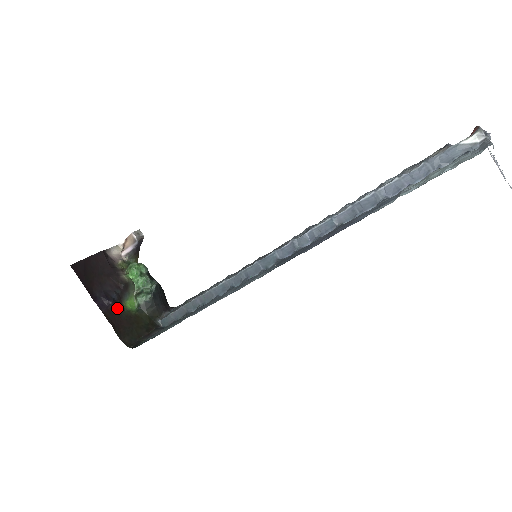
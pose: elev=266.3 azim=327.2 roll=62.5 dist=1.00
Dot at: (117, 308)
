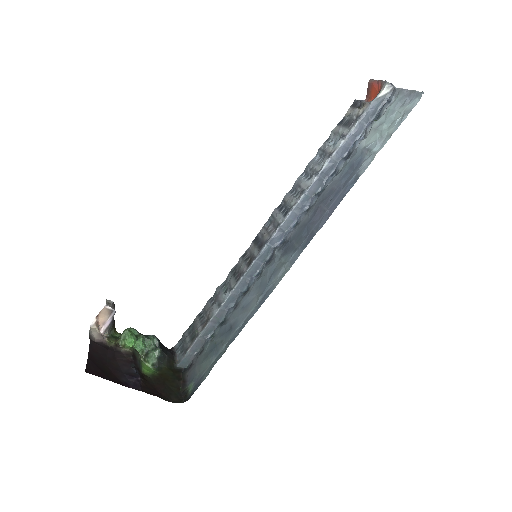
Dot at: (145, 380)
